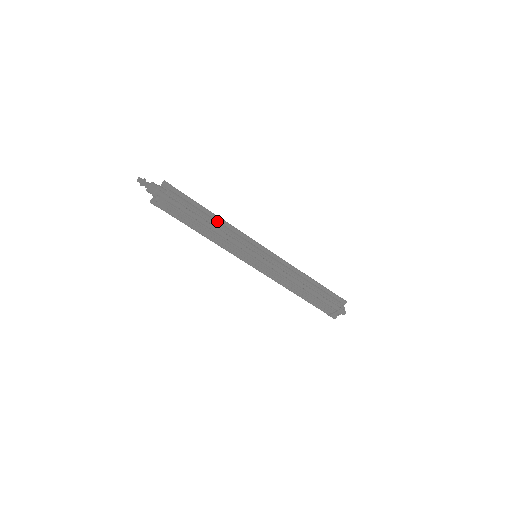
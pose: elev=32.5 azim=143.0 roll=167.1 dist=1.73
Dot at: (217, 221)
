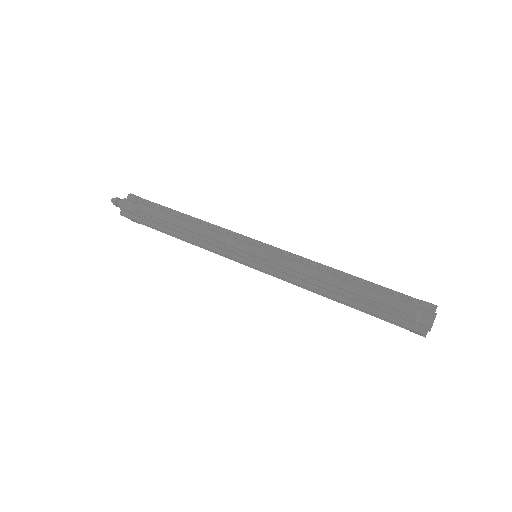
Dot at: (191, 224)
